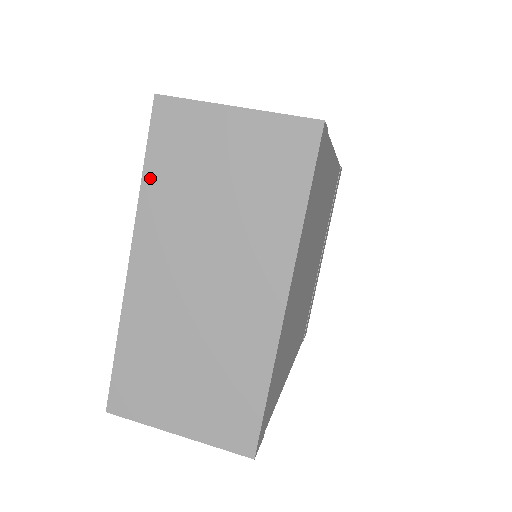
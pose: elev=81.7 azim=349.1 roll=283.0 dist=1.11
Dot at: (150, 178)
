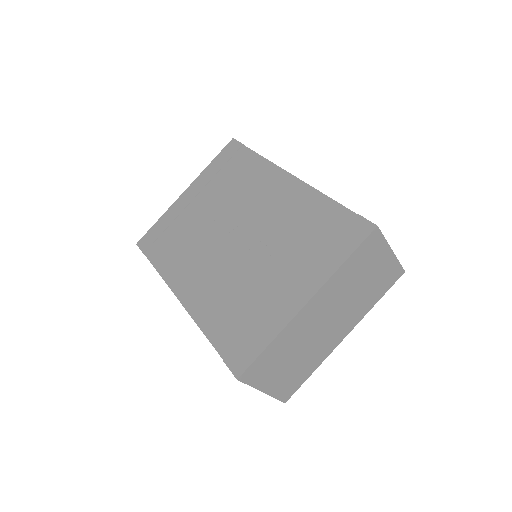
Dot at: (346, 265)
